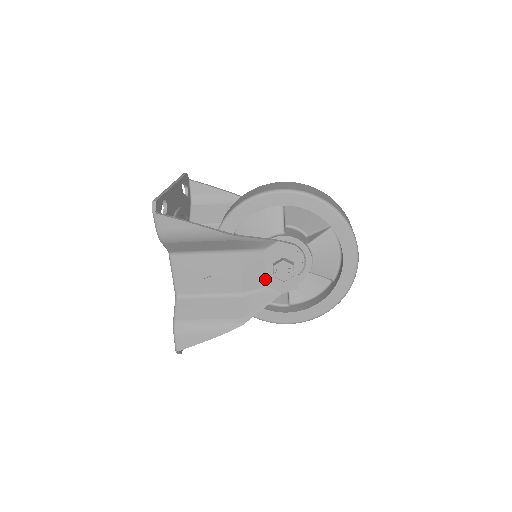
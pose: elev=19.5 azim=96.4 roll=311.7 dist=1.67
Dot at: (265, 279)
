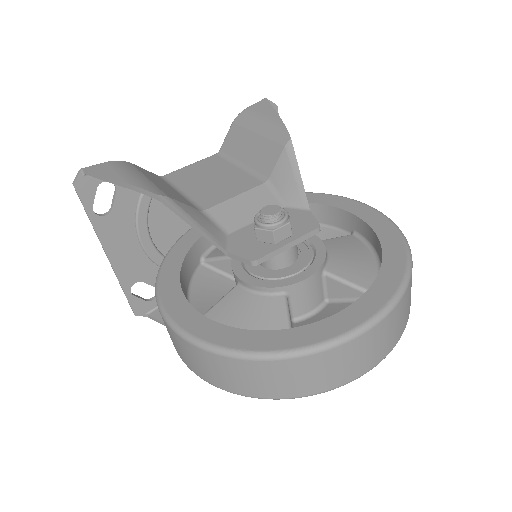
Dot at: occluded
